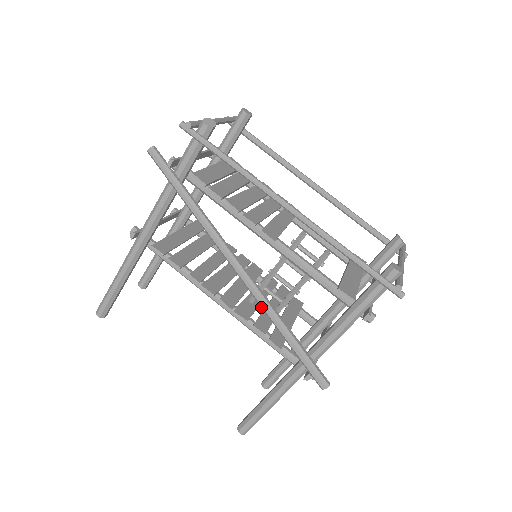
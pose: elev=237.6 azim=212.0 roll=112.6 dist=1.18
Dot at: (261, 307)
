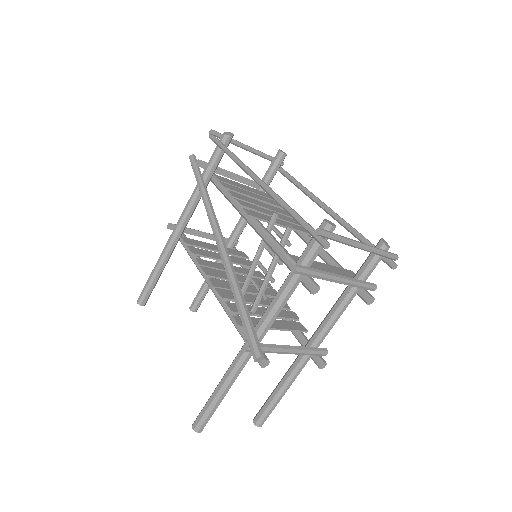
Dot at: (226, 273)
